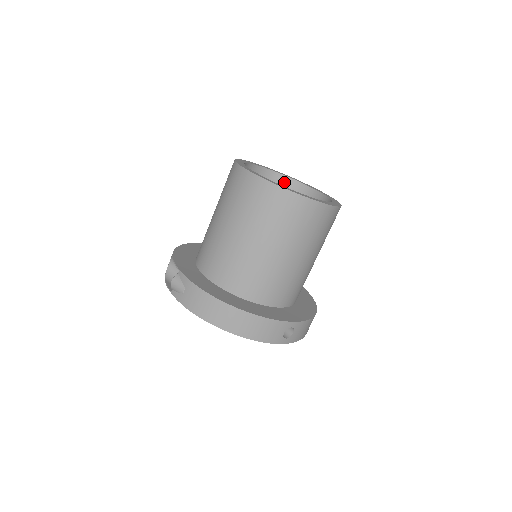
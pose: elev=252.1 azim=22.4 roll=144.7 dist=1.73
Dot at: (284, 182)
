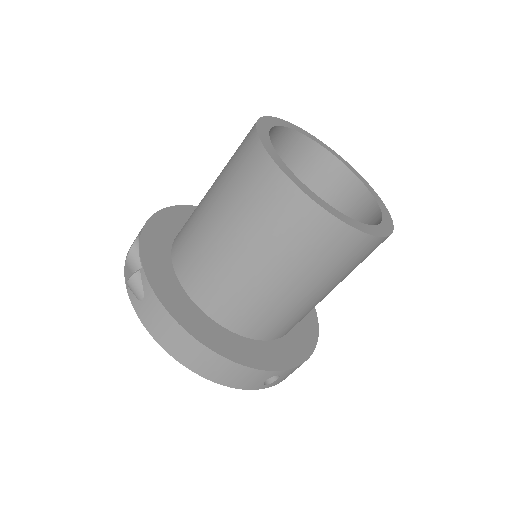
Dot at: (322, 157)
